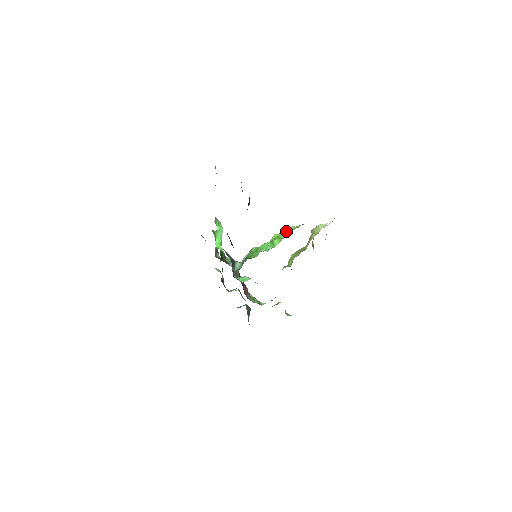
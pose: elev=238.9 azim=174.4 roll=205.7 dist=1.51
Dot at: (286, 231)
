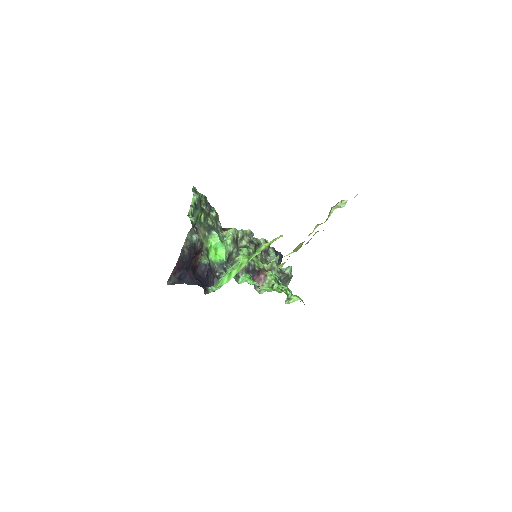
Dot at: (253, 254)
